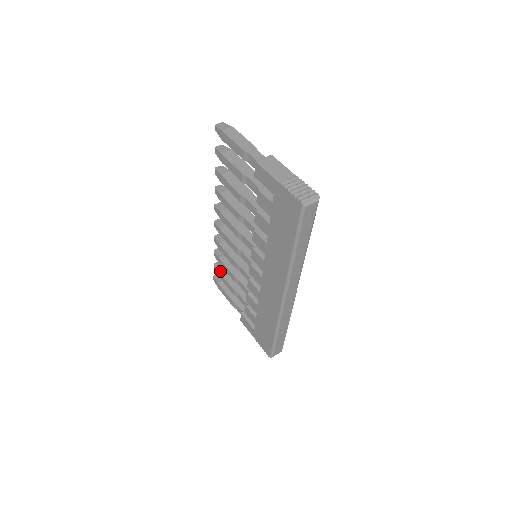
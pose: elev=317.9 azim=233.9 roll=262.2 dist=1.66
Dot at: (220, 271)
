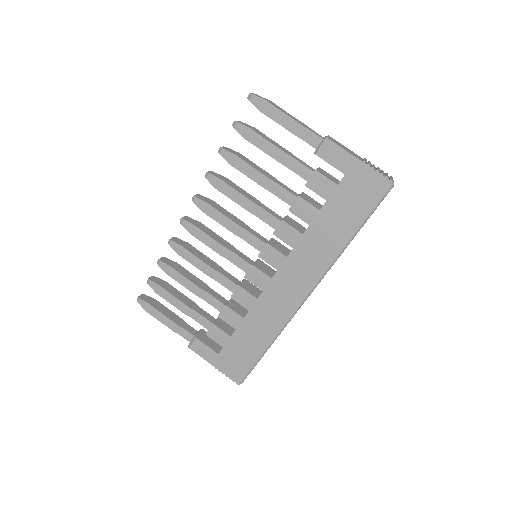
Dot at: (163, 286)
